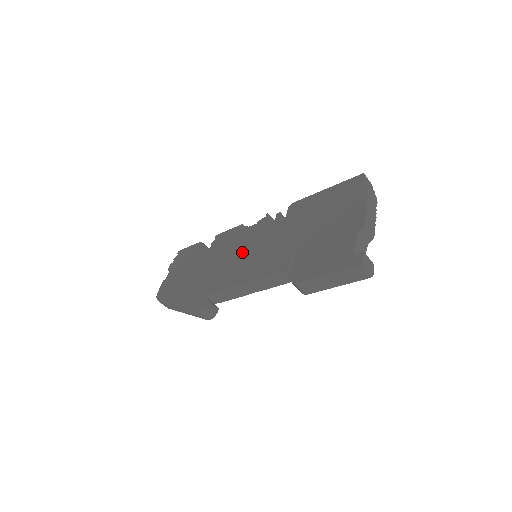
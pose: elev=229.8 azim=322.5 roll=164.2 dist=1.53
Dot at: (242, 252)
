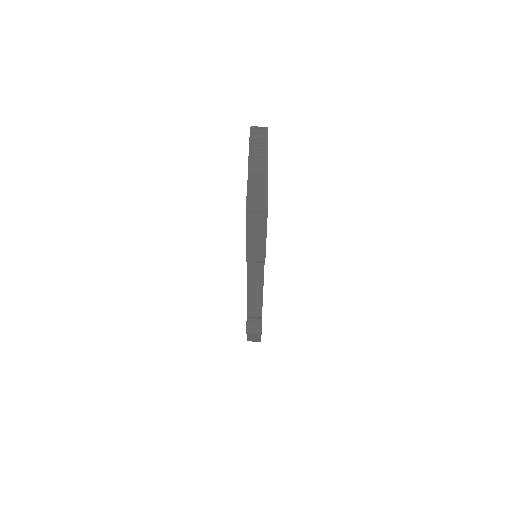
Dot at: occluded
